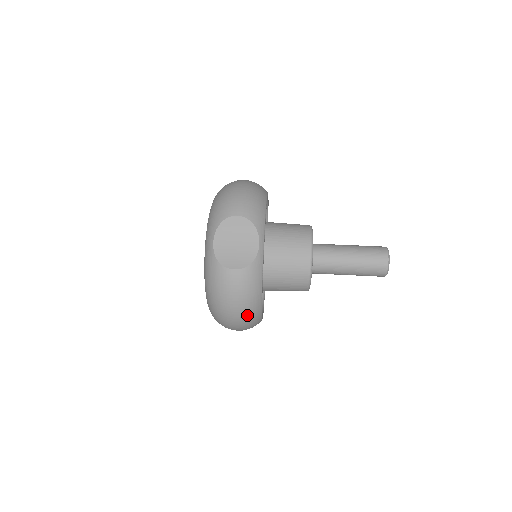
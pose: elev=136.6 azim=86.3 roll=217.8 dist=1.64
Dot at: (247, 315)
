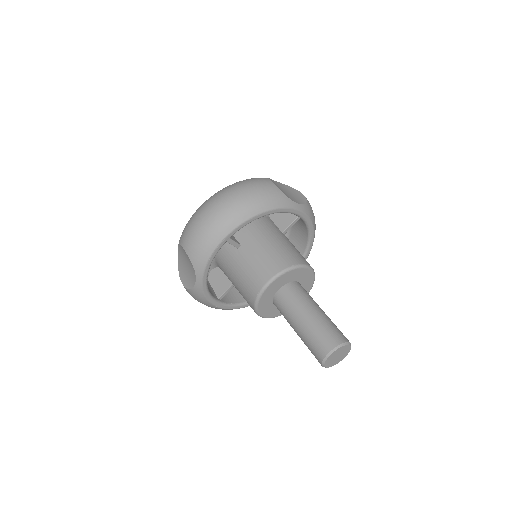
Dot at: occluded
